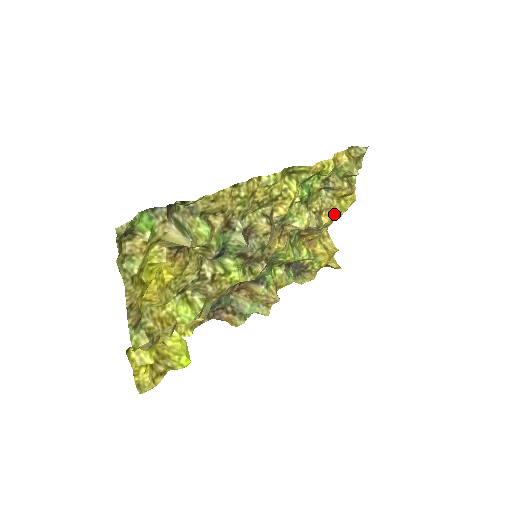
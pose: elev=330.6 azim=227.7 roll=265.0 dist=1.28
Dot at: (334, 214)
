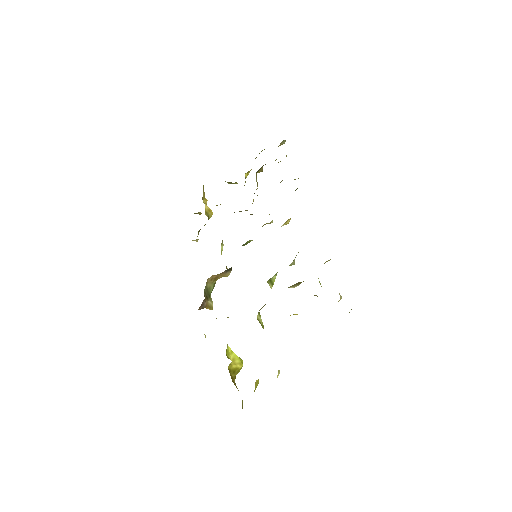
Dot at: (236, 182)
